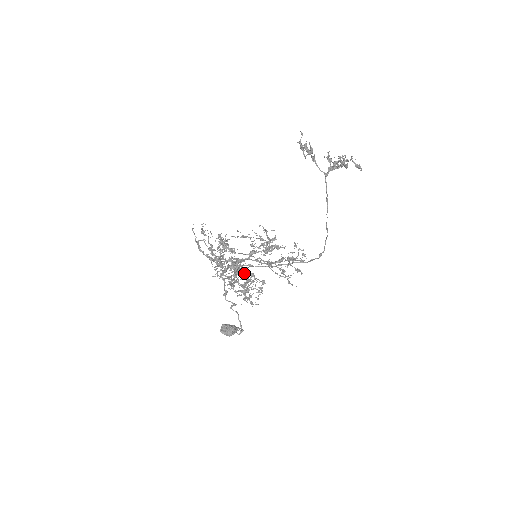
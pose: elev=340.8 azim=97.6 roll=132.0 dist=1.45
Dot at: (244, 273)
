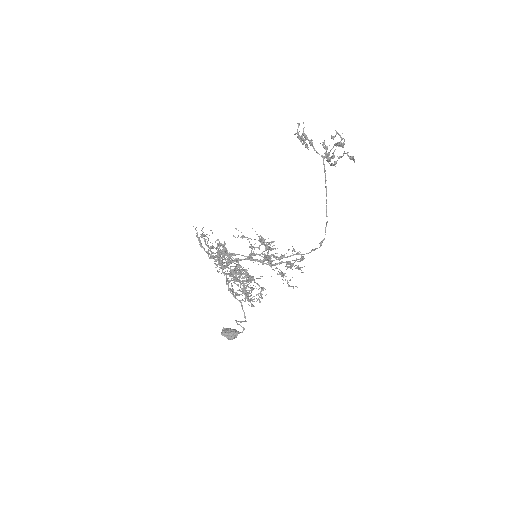
Dot at: (244, 277)
